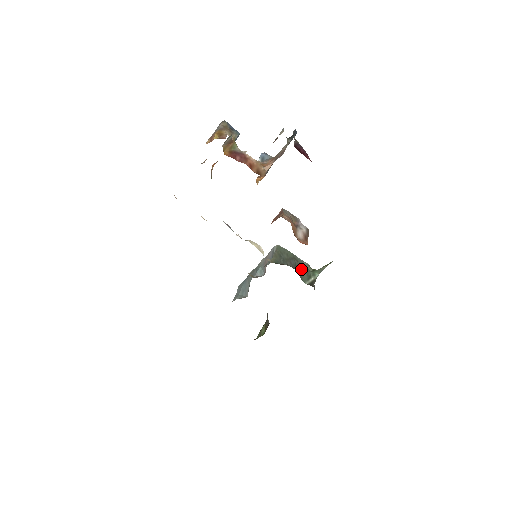
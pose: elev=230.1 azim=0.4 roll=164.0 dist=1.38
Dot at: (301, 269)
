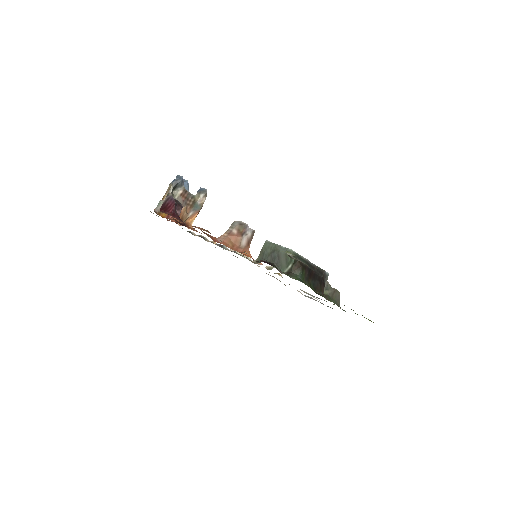
Dot at: (281, 259)
